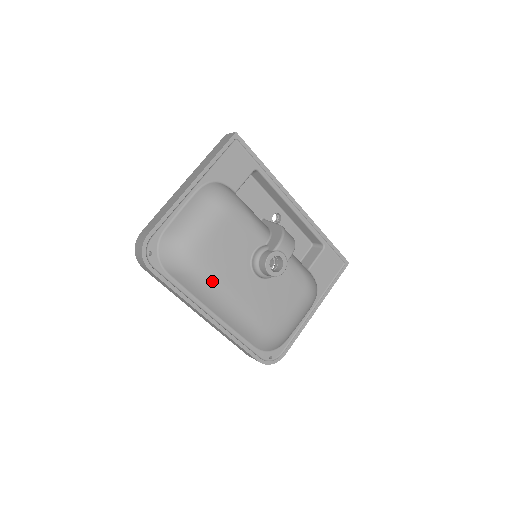
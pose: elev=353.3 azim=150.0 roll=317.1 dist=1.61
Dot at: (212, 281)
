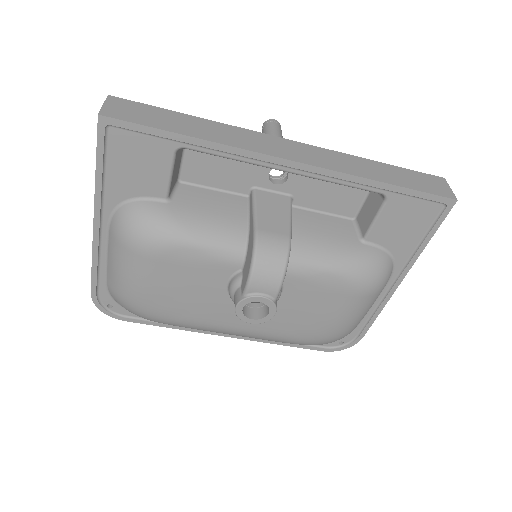
Dot at: (191, 325)
